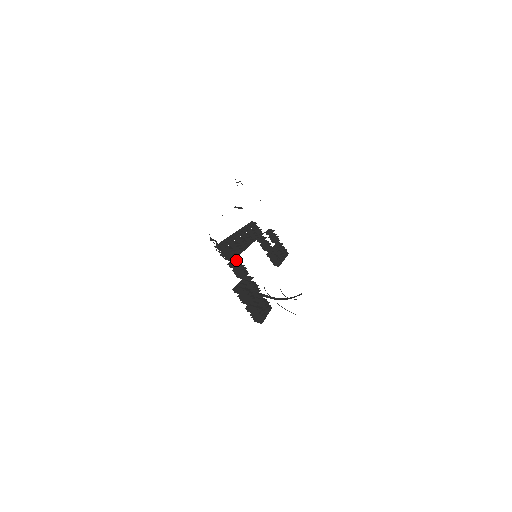
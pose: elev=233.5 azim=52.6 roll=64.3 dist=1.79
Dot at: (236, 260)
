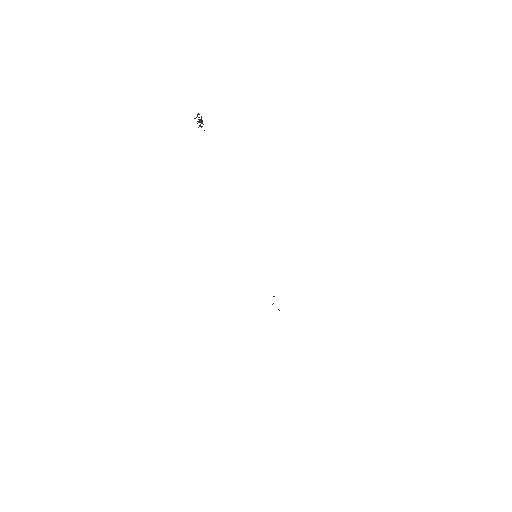
Dot at: occluded
